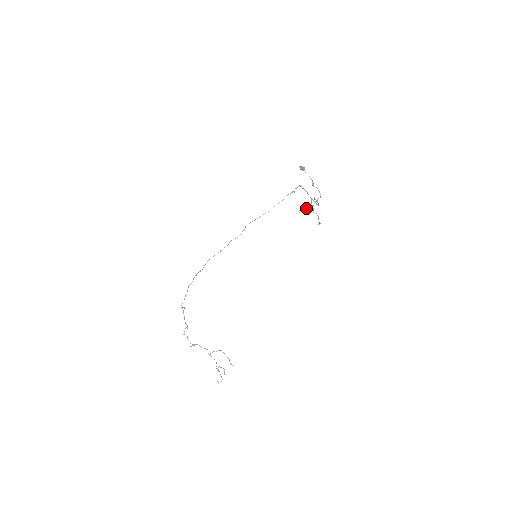
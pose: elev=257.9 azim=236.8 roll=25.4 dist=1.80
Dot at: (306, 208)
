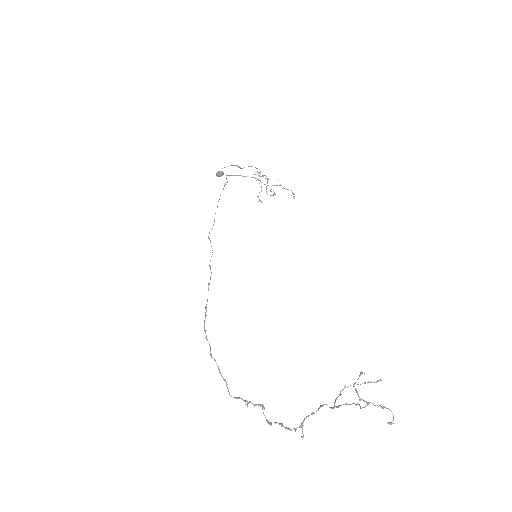
Dot at: occluded
